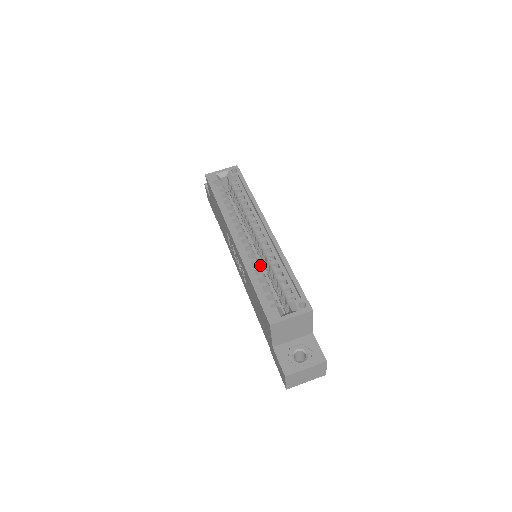
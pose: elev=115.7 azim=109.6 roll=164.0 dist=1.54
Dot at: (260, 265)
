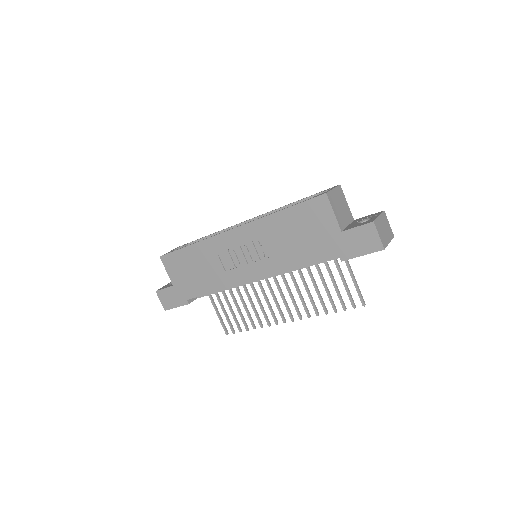
Dot at: occluded
